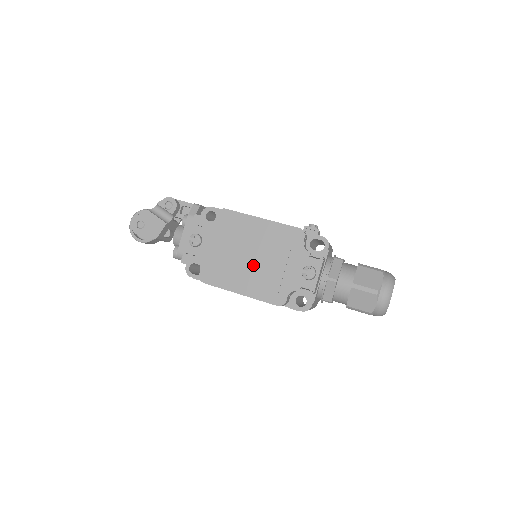
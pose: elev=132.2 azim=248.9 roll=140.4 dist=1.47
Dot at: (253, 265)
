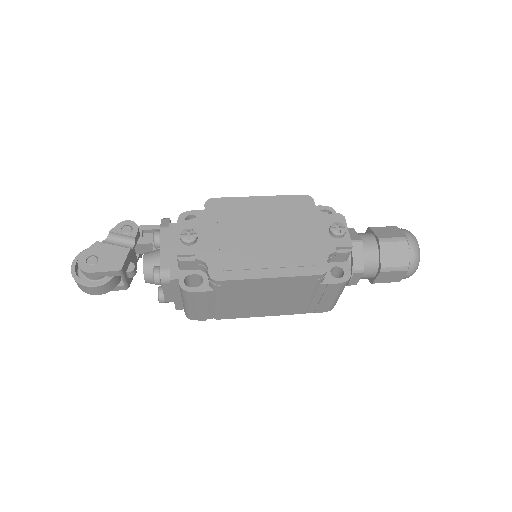
Dot at: (272, 242)
